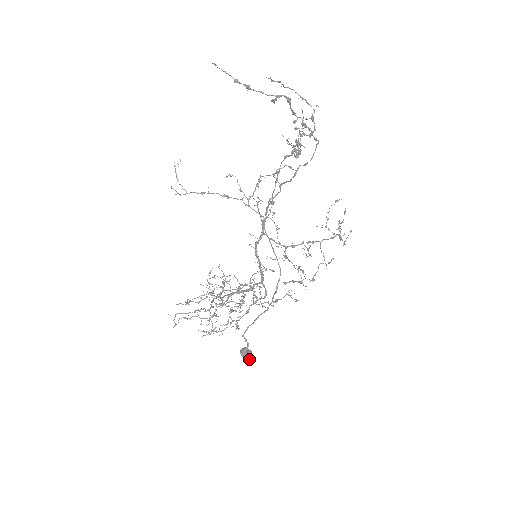
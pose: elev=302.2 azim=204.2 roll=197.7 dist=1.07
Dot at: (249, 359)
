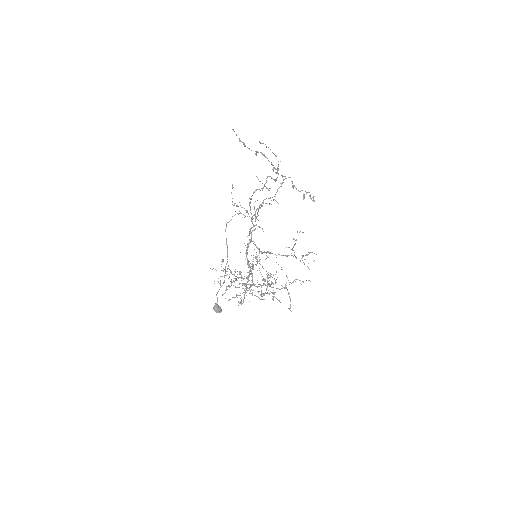
Dot at: (216, 312)
